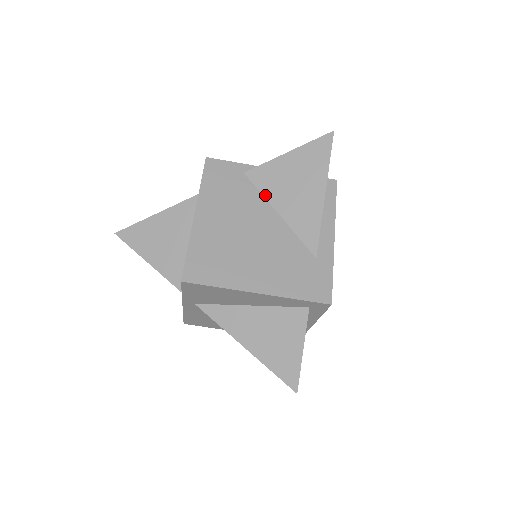
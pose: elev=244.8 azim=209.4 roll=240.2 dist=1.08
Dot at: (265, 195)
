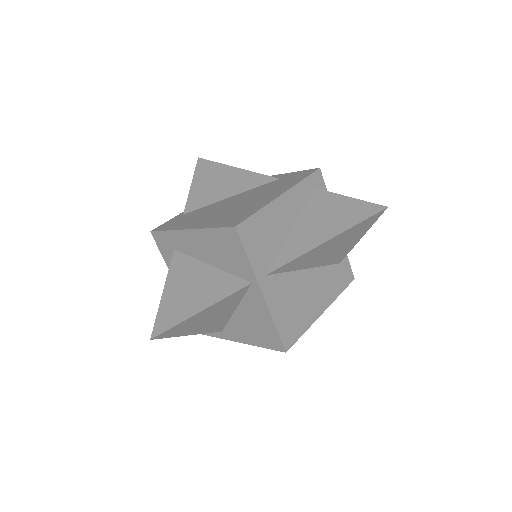
Dot at: (210, 203)
